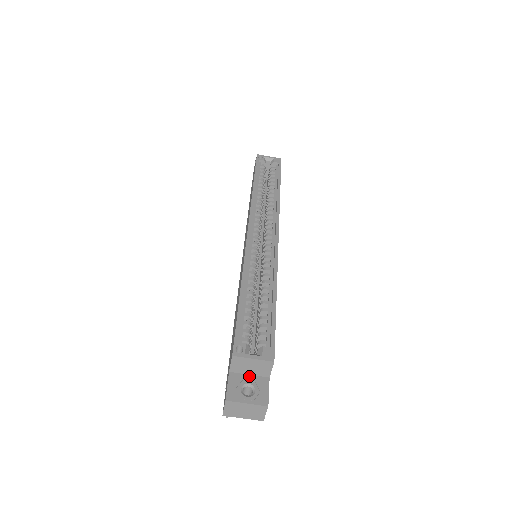
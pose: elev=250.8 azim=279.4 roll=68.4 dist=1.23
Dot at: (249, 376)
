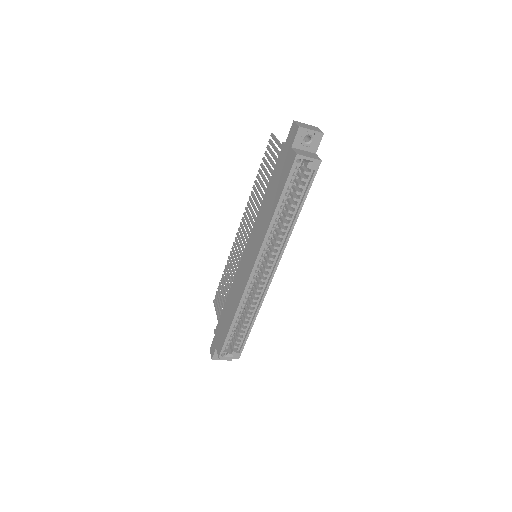
Dot at: occluded
